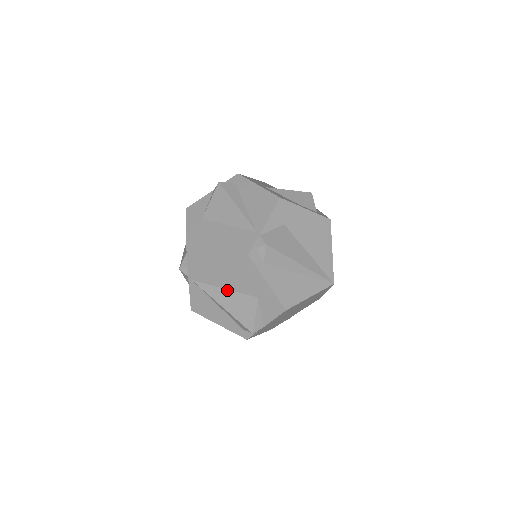
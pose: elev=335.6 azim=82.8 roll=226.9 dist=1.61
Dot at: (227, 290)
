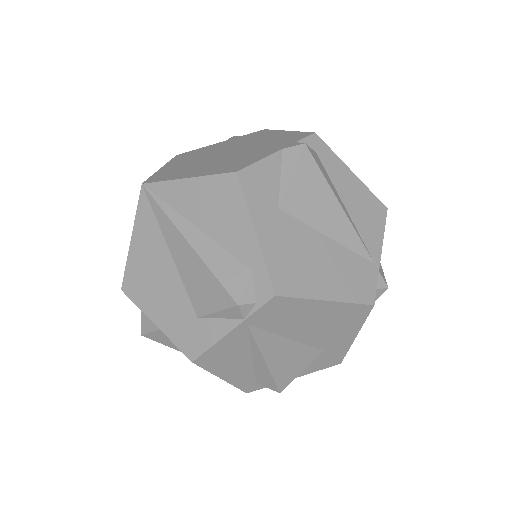
Dot at: (291, 340)
